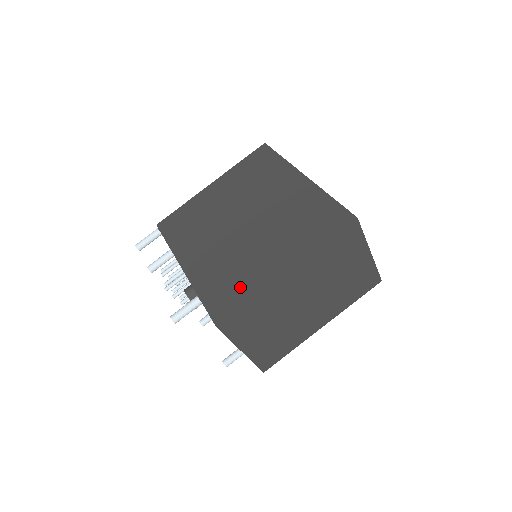
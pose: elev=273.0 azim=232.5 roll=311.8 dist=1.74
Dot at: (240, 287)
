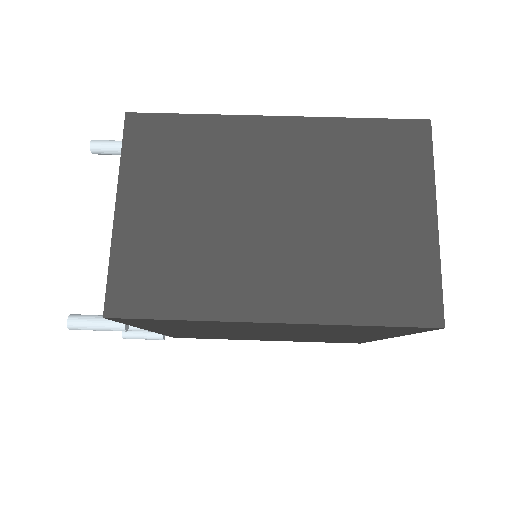
Dot at: occluded
